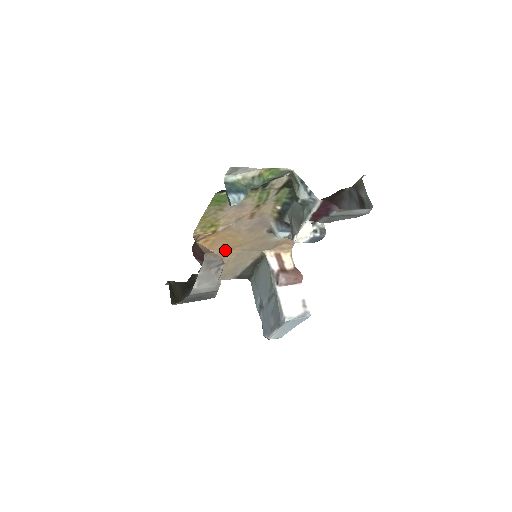
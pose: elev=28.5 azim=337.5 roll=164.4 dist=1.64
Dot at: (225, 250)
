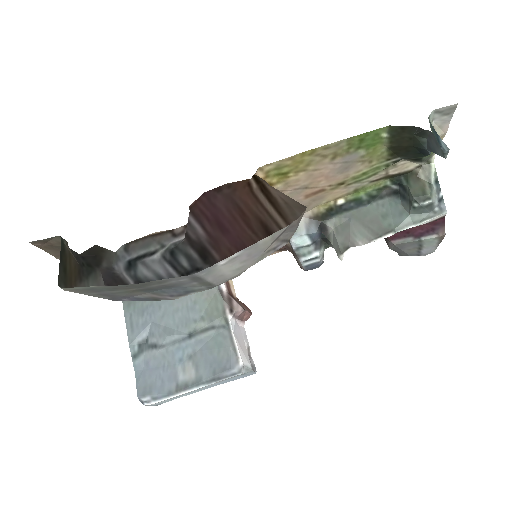
Dot at: occluded
